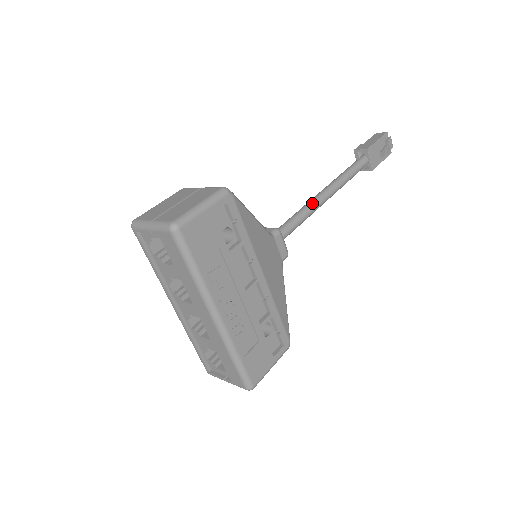
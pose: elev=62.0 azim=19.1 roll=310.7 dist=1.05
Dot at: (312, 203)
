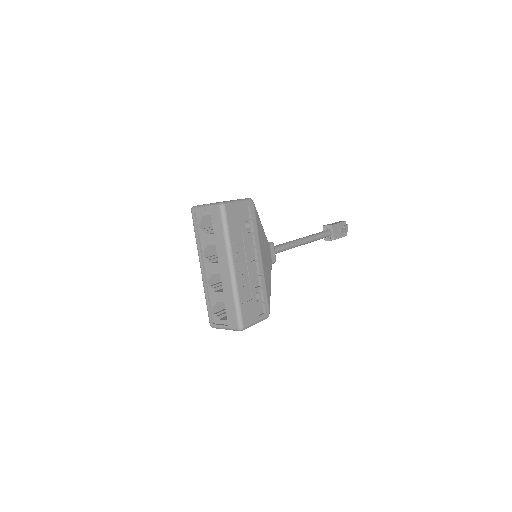
Dot at: (294, 241)
